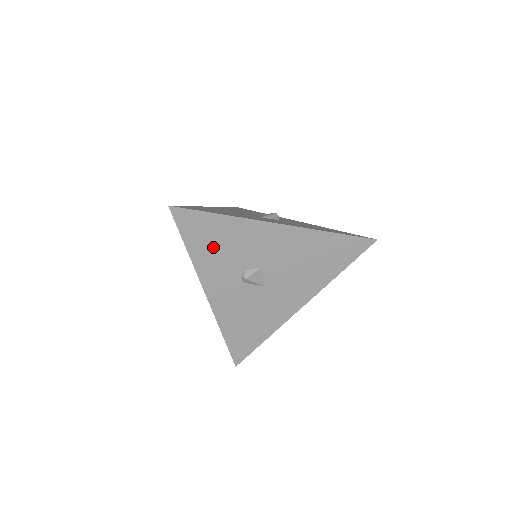
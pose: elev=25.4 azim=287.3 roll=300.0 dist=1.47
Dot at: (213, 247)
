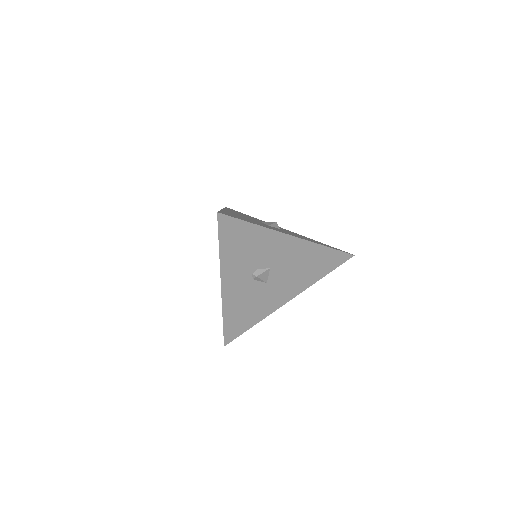
Dot at: (239, 249)
